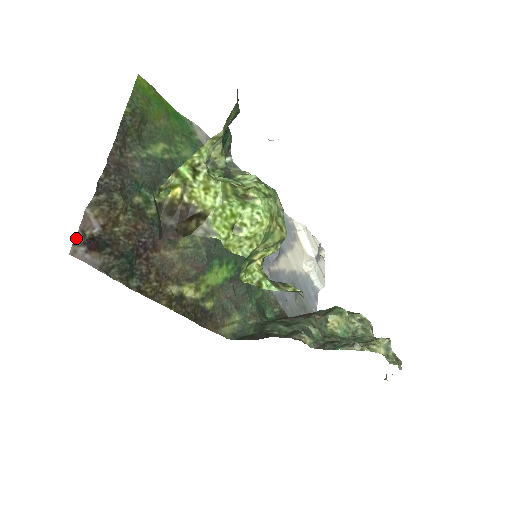
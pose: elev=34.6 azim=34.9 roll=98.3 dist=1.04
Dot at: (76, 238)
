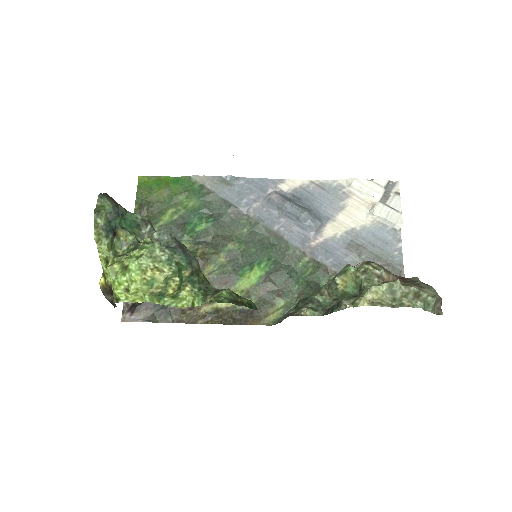
Dot at: (123, 309)
